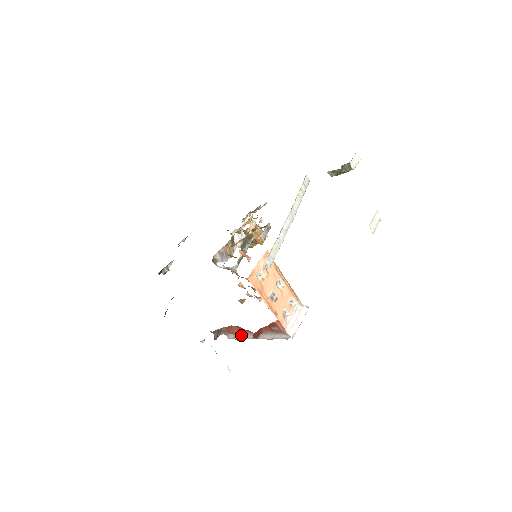
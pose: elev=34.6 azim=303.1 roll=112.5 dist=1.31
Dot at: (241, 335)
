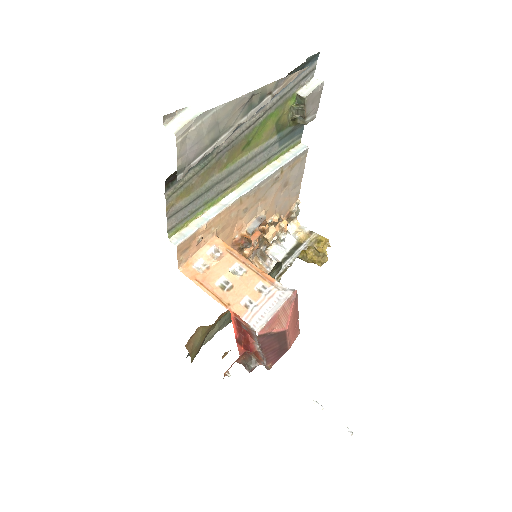
Dot at: occluded
